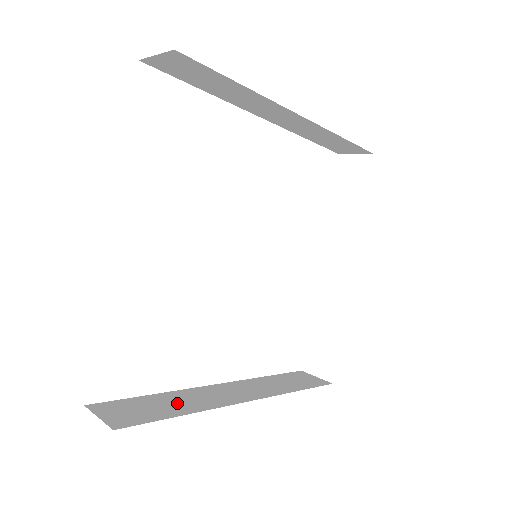
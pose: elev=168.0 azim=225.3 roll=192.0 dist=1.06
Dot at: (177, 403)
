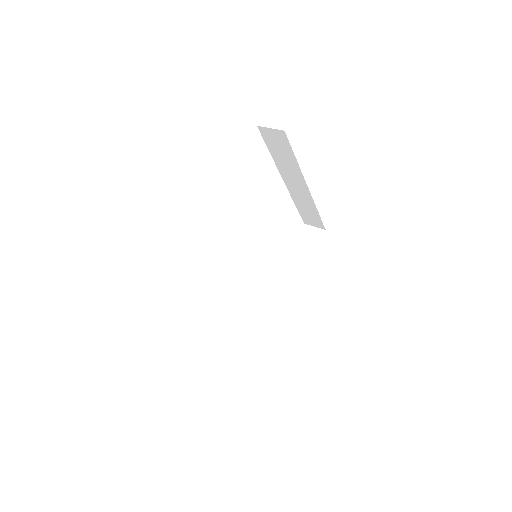
Dot at: (264, 323)
